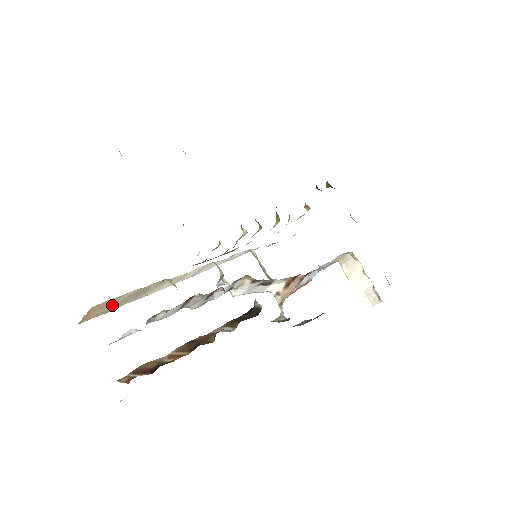
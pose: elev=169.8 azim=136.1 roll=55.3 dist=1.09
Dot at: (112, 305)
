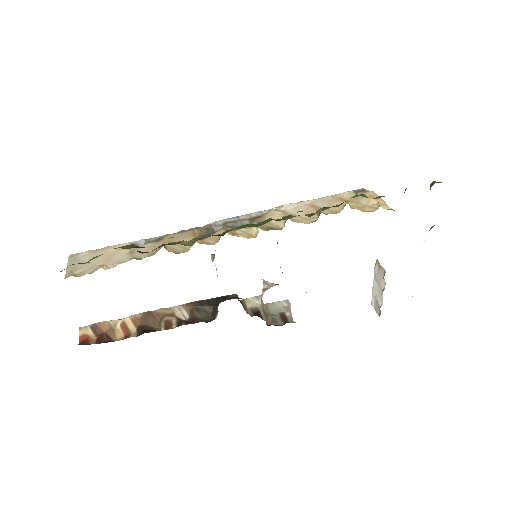
Dot at: occluded
